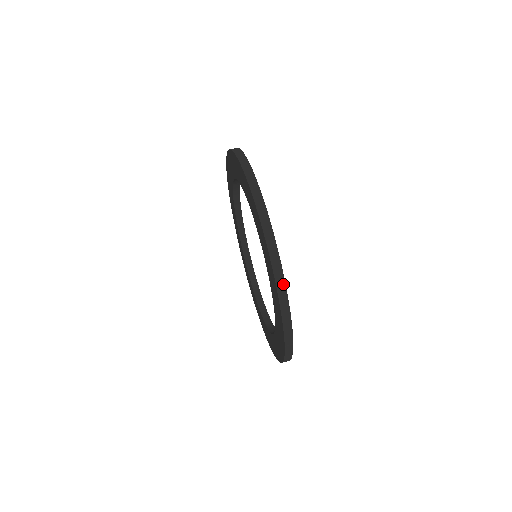
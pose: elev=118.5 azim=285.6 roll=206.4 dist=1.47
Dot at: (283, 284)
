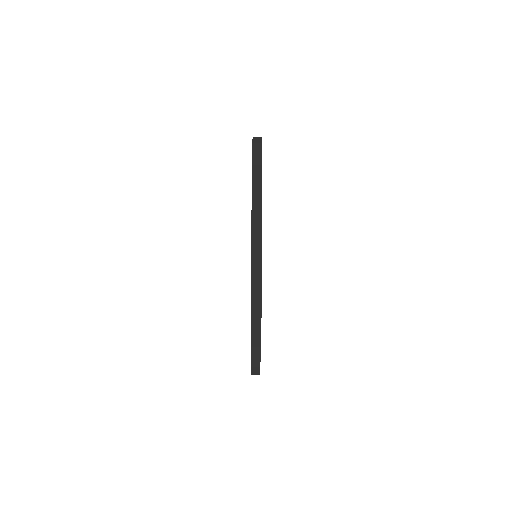
Dot at: occluded
